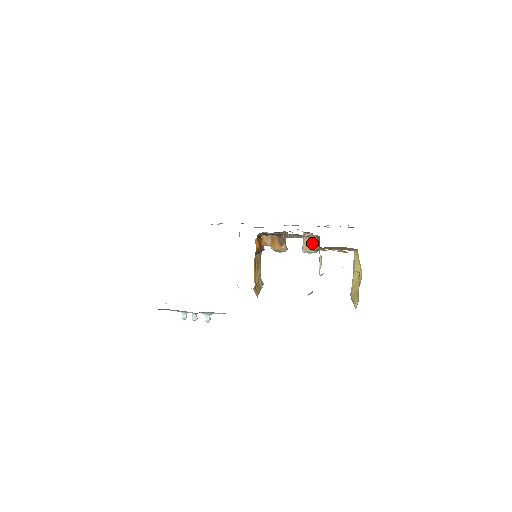
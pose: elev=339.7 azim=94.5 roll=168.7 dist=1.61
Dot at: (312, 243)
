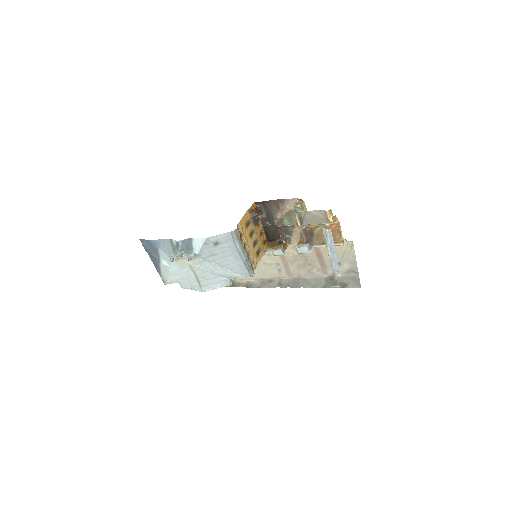
Dot at: occluded
